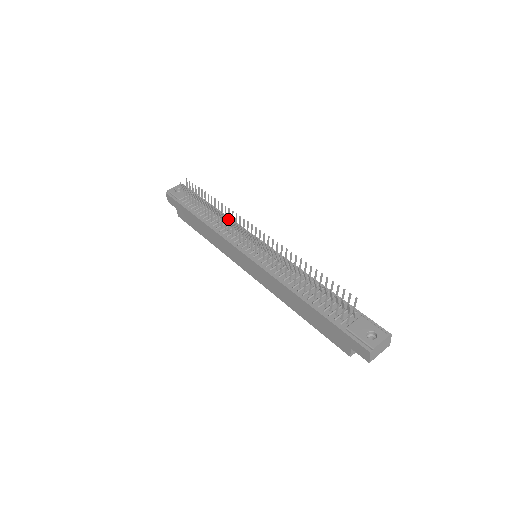
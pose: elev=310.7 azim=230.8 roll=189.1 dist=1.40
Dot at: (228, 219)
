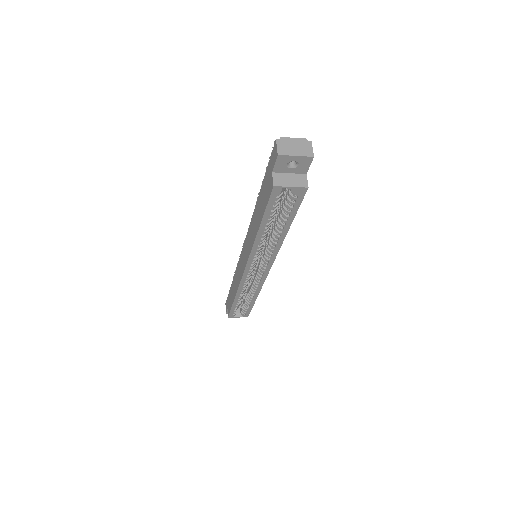
Dot at: occluded
